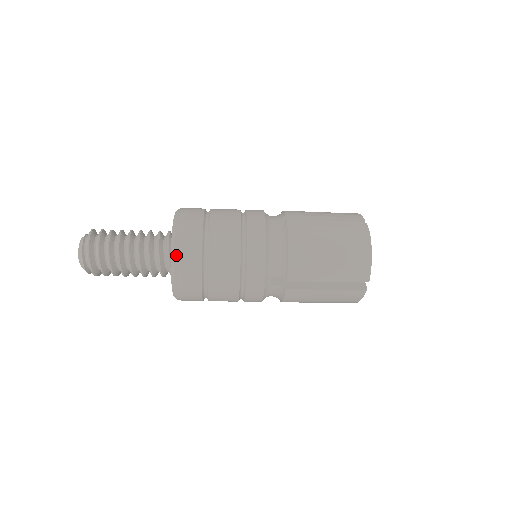
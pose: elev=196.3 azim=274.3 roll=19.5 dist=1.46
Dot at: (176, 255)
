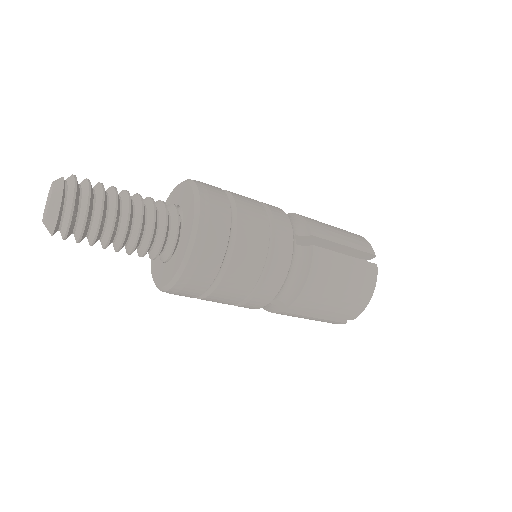
Dot at: (198, 184)
